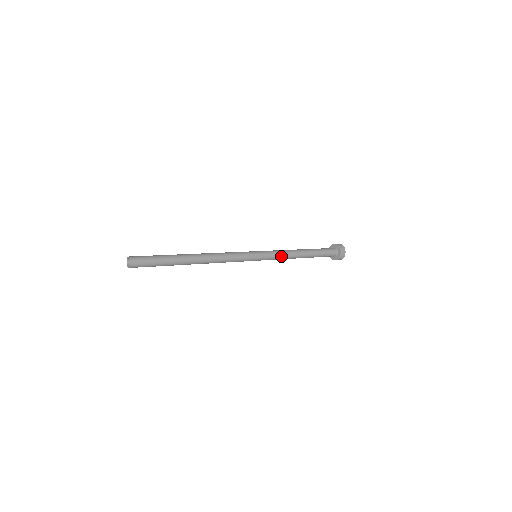
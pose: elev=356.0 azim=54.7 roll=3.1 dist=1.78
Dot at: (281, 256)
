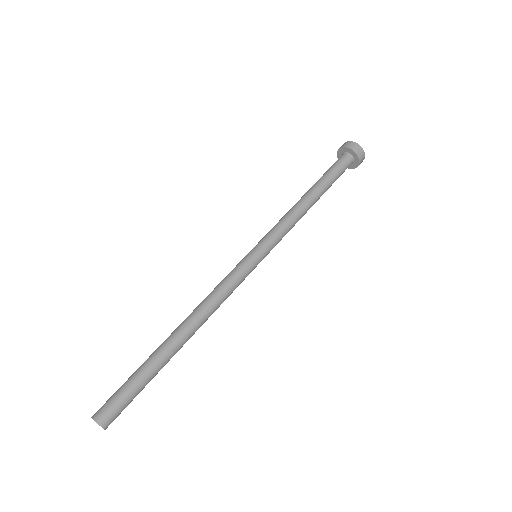
Dot at: (286, 233)
